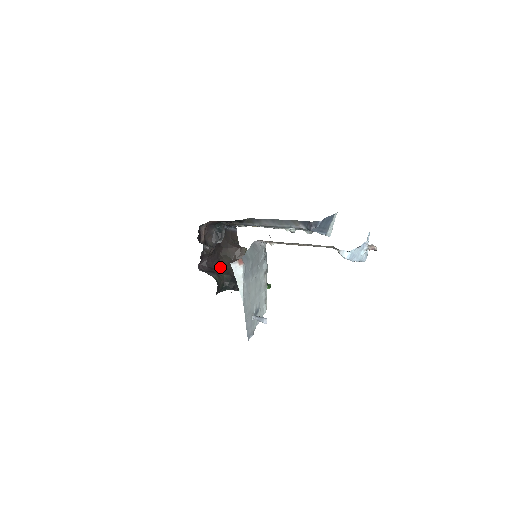
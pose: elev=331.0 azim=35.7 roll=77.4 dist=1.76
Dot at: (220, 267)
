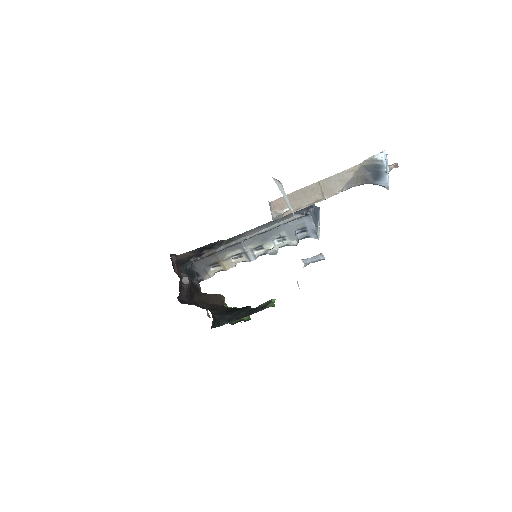
Dot at: (201, 307)
